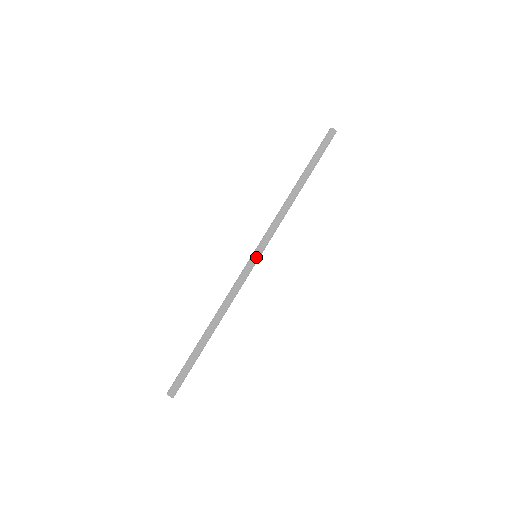
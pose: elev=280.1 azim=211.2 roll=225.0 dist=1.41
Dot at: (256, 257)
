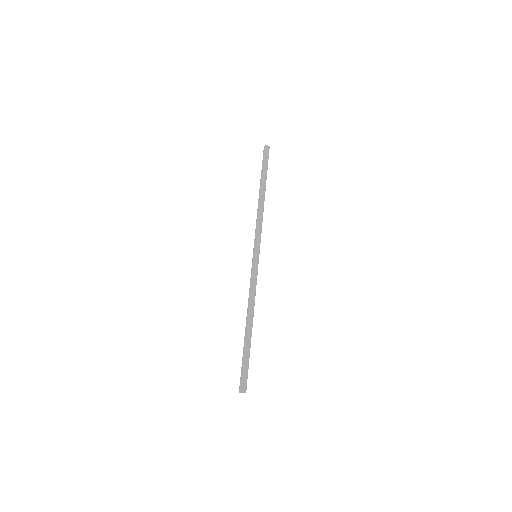
Dot at: (258, 257)
